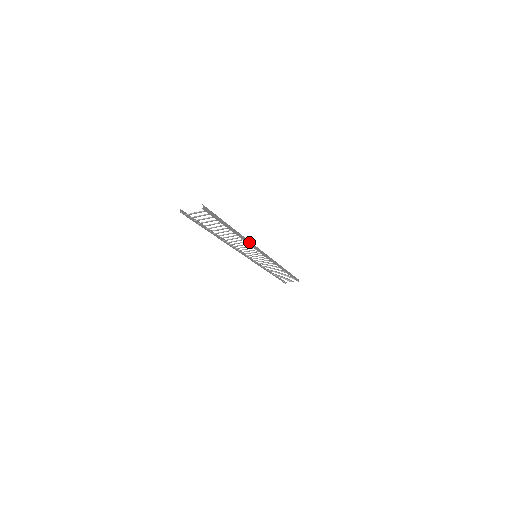
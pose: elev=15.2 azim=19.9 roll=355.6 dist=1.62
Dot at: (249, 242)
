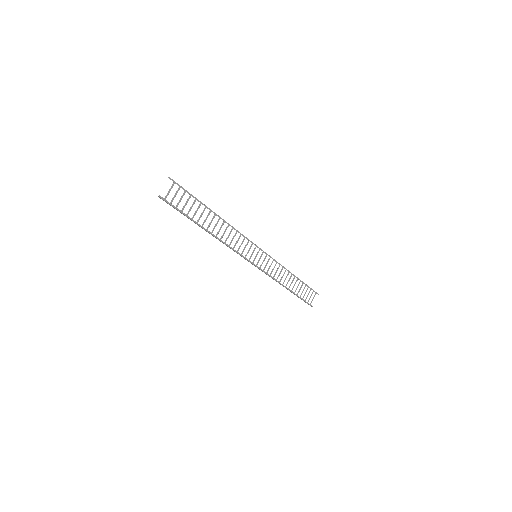
Dot at: (236, 230)
